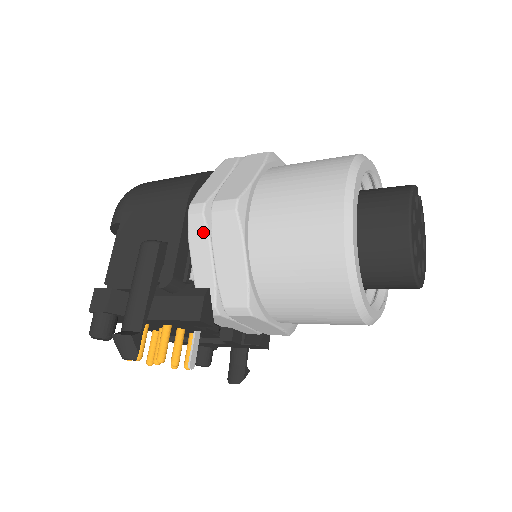
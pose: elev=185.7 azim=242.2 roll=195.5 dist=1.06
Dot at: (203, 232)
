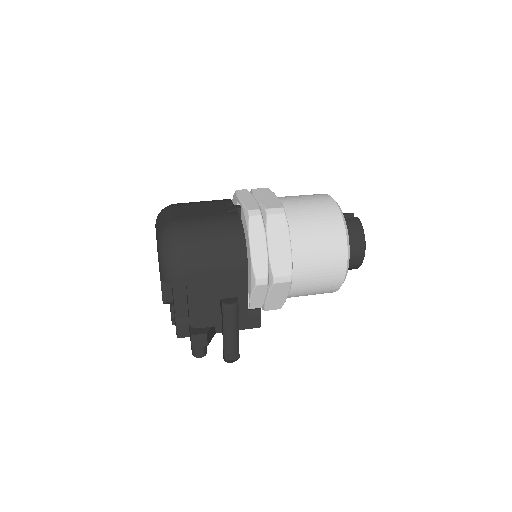
Dot at: (264, 290)
